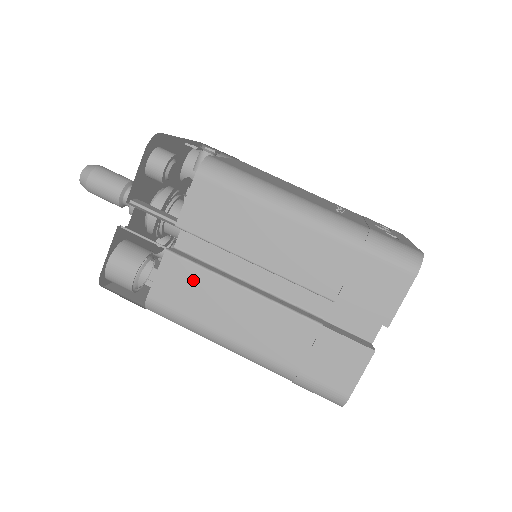
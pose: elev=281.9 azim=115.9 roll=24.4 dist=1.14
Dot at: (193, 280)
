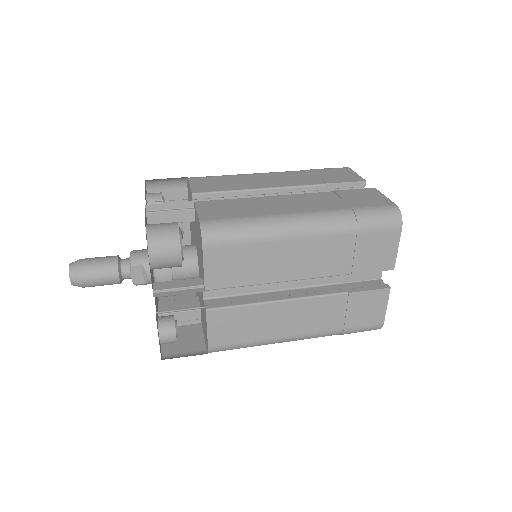
Dot at: (228, 204)
